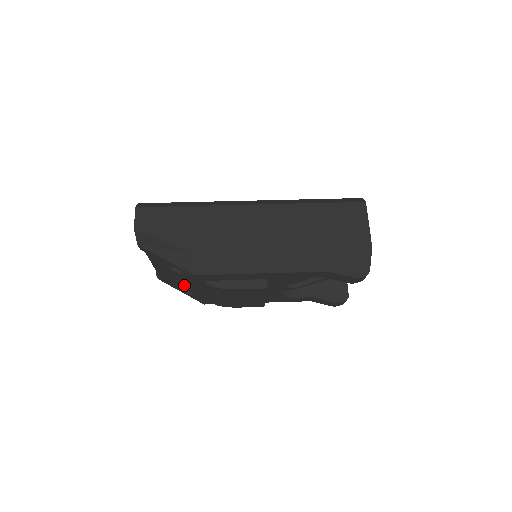
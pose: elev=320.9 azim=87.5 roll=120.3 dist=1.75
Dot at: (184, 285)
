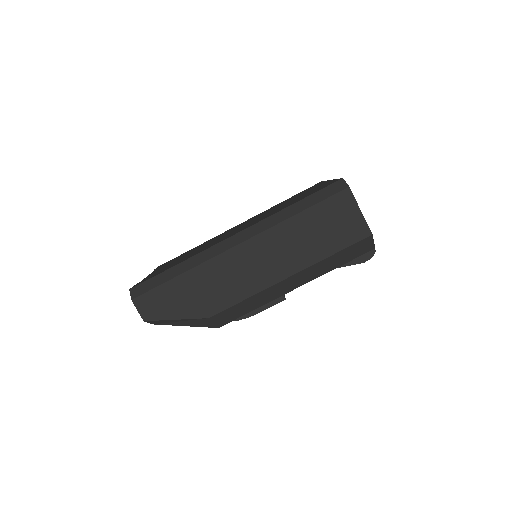
Dot at: occluded
